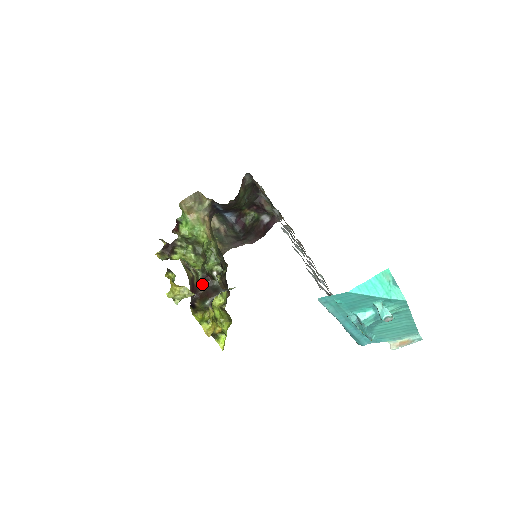
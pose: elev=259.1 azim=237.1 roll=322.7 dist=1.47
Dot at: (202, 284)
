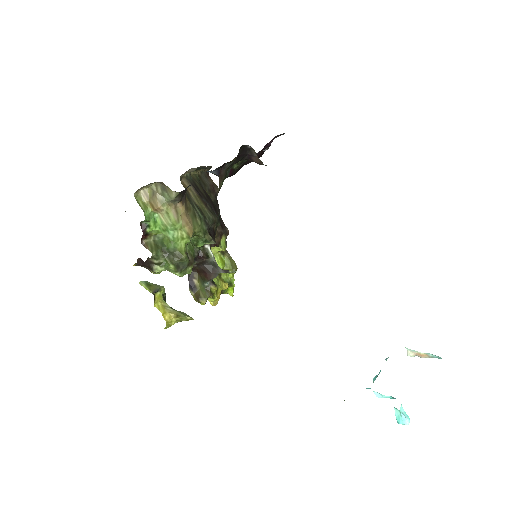
Dot at: (196, 264)
